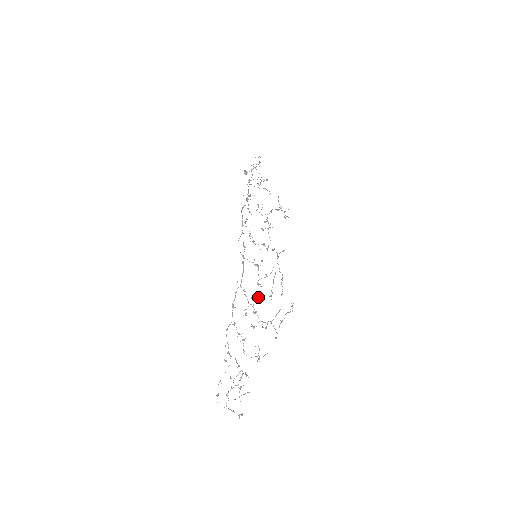
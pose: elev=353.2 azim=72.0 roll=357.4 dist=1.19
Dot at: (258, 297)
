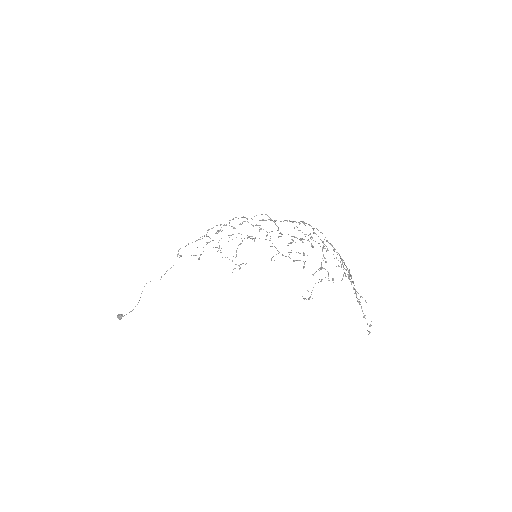
Dot at: (303, 242)
